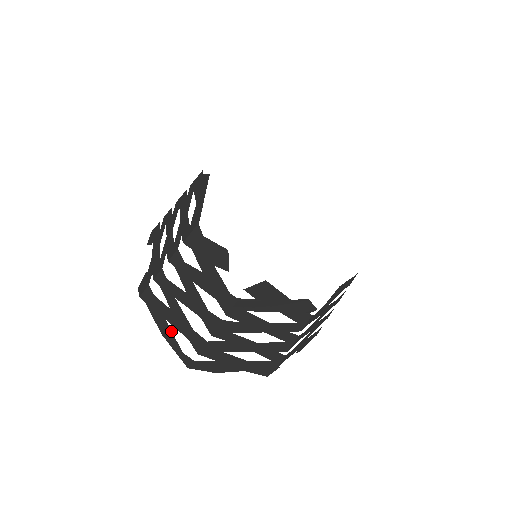
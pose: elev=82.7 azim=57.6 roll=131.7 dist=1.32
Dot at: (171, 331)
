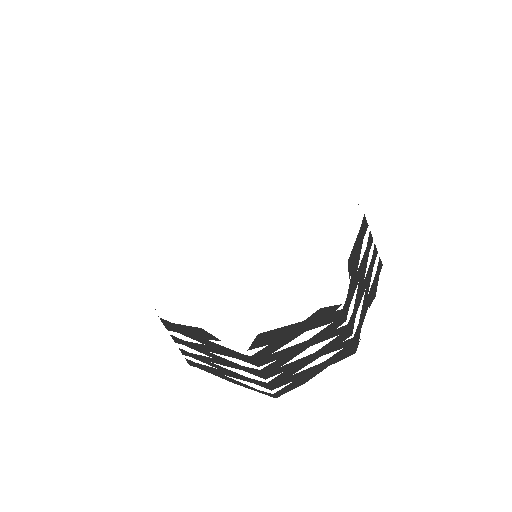
Dot at: (235, 380)
